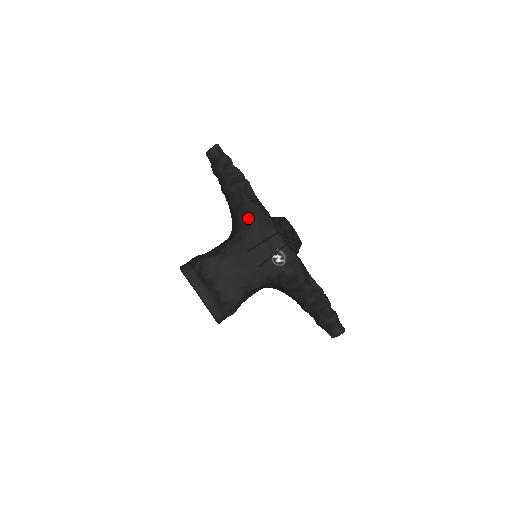
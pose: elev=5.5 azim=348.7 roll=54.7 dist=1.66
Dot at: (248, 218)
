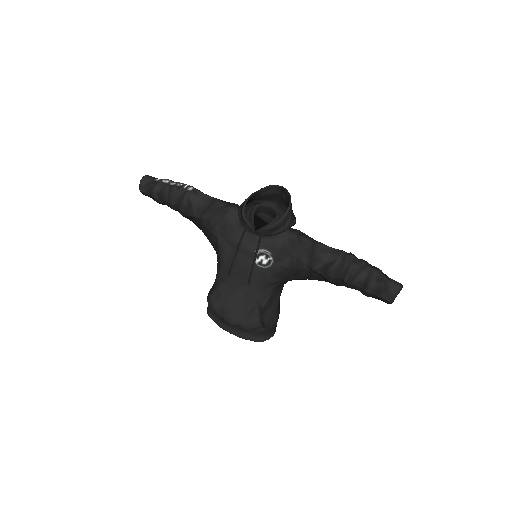
Dot at: (212, 235)
